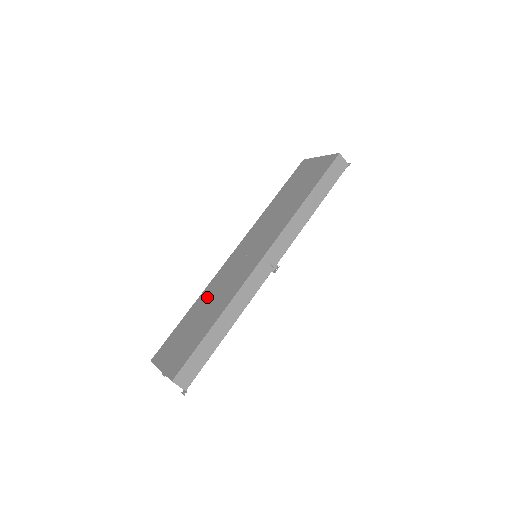
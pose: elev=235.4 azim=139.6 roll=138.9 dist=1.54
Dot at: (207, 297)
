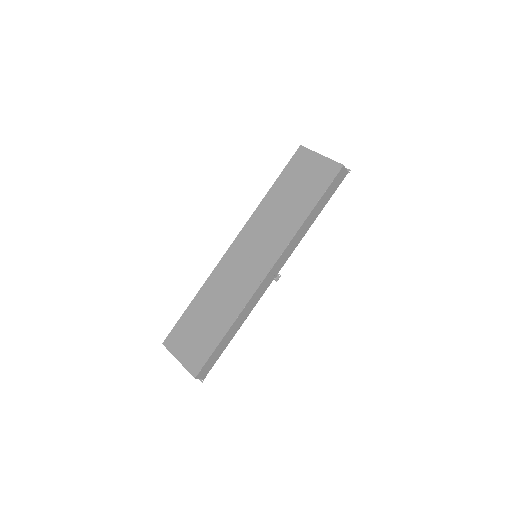
Dot at: (212, 293)
